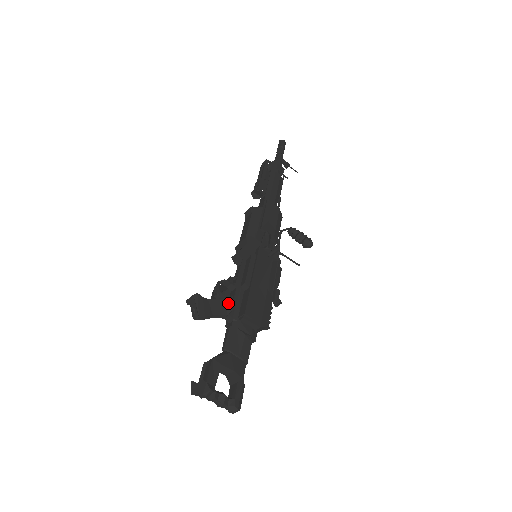
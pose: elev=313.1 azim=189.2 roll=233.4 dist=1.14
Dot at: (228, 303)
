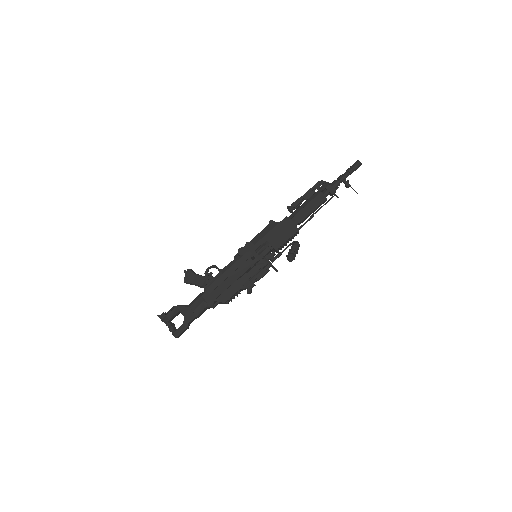
Dot at: (206, 280)
